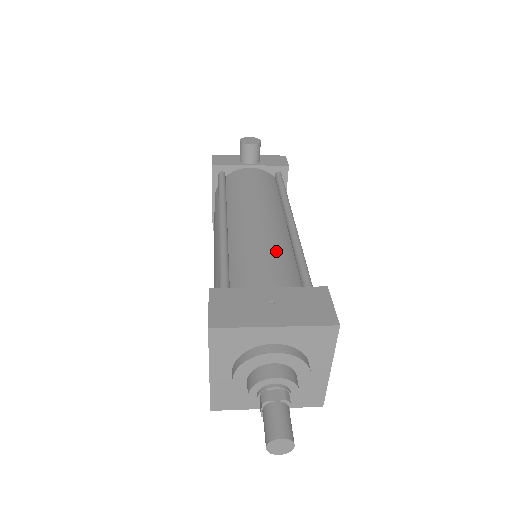
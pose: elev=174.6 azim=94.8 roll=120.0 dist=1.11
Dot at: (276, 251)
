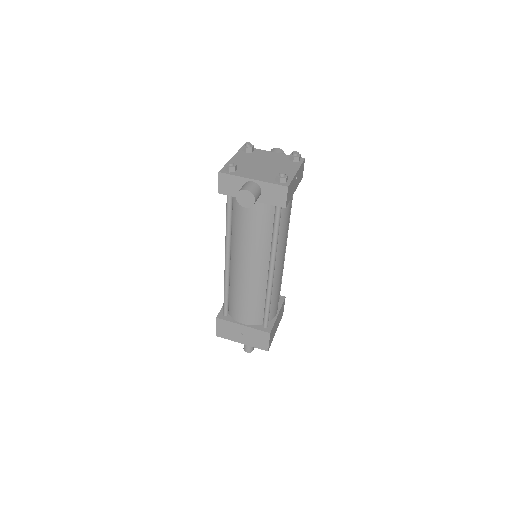
Dot at: (253, 300)
